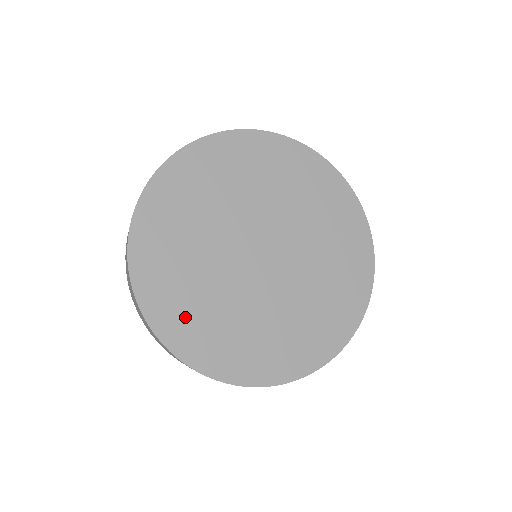
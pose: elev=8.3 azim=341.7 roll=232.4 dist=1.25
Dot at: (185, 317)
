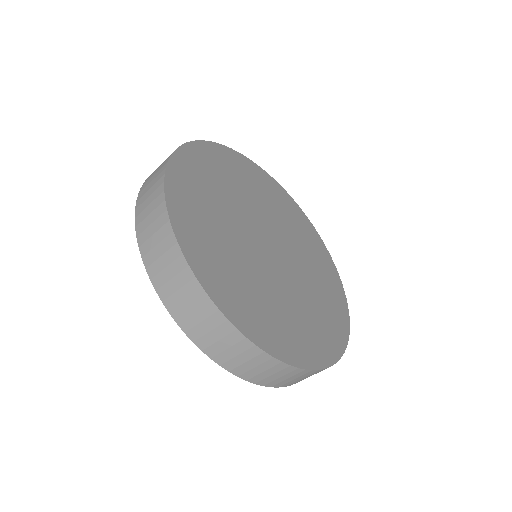
Dot at: (196, 216)
